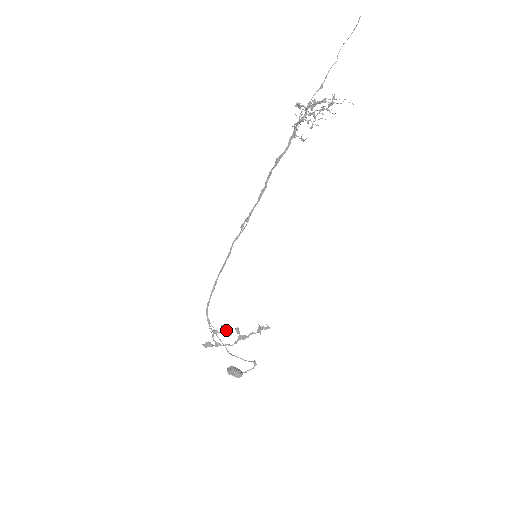
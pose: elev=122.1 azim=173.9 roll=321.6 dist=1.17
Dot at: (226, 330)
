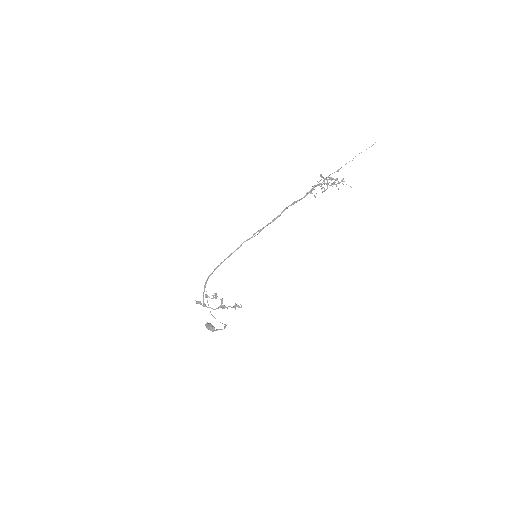
Dot at: (216, 297)
